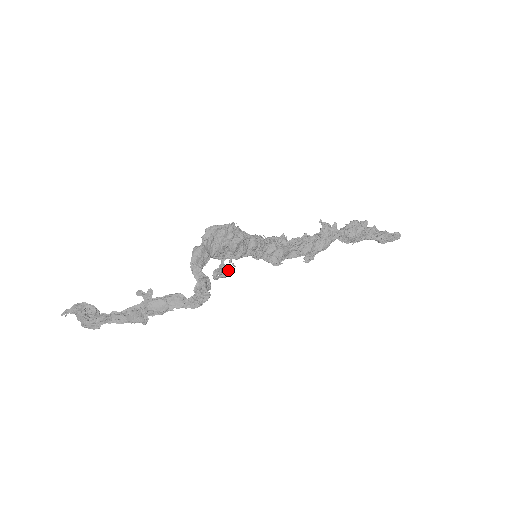
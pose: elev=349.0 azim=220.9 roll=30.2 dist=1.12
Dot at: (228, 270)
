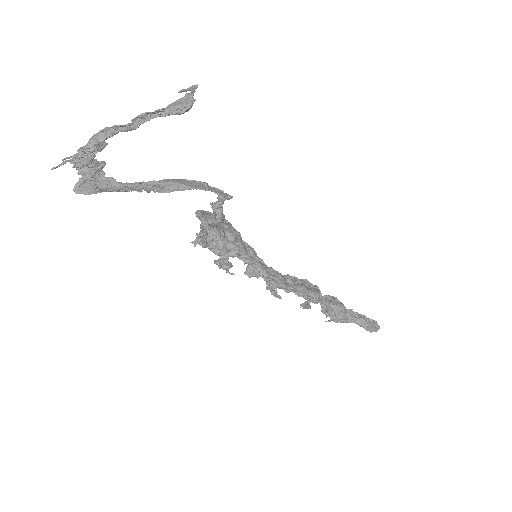
Dot at: (230, 264)
